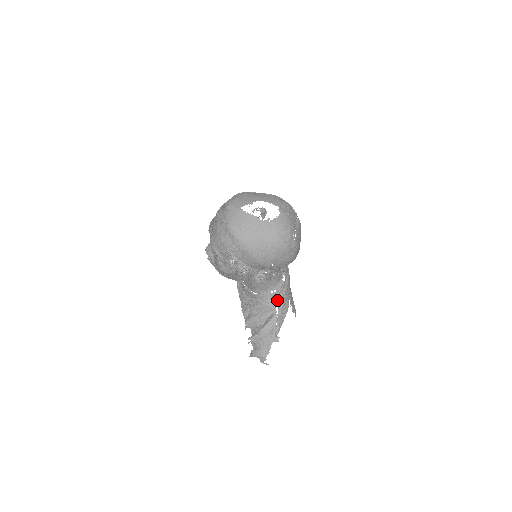
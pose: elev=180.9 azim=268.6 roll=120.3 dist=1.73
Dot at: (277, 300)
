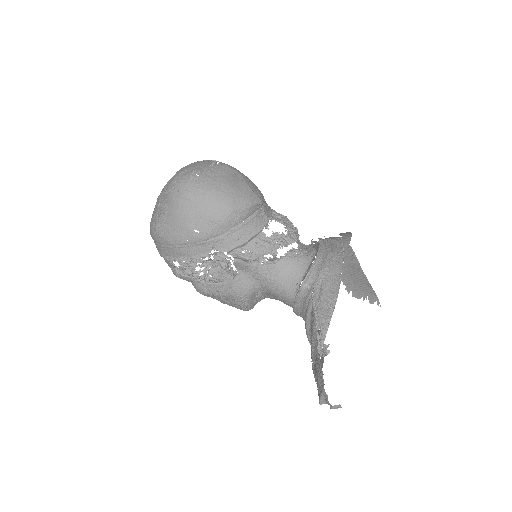
Dot at: (311, 293)
